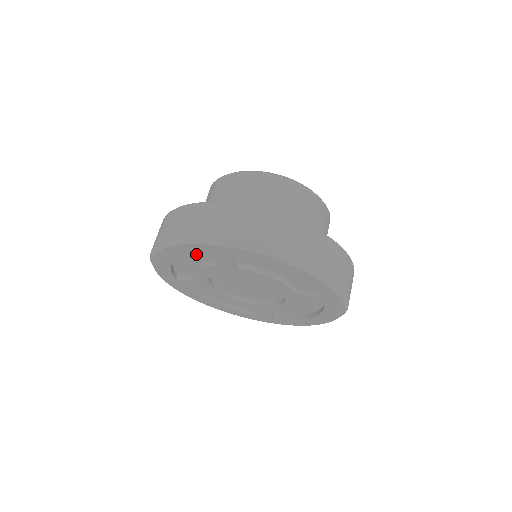
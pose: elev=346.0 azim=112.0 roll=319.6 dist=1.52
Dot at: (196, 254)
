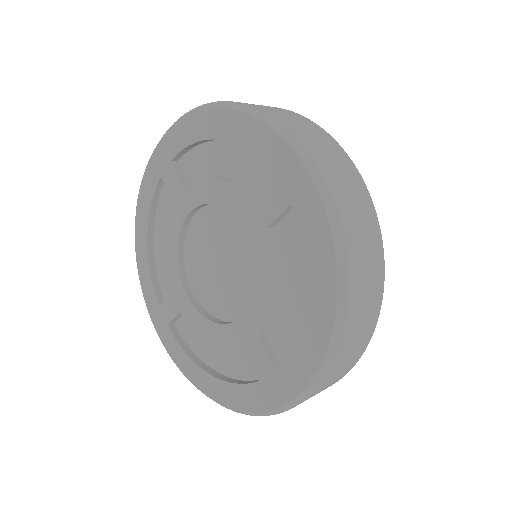
Dot at: (154, 192)
